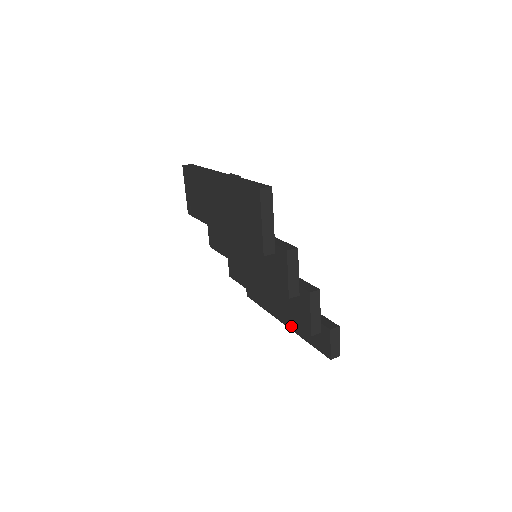
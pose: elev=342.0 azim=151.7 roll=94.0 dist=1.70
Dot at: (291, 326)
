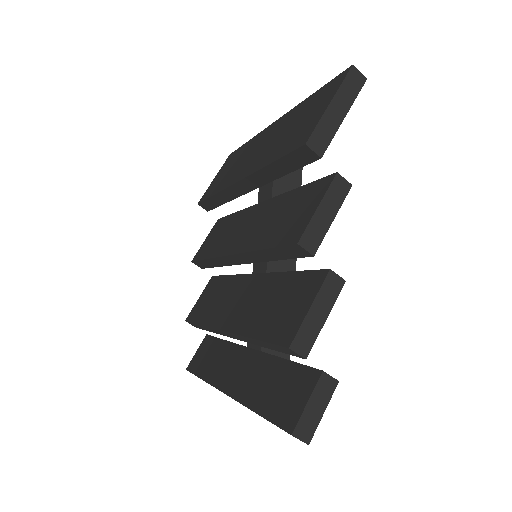
Dot at: (238, 392)
